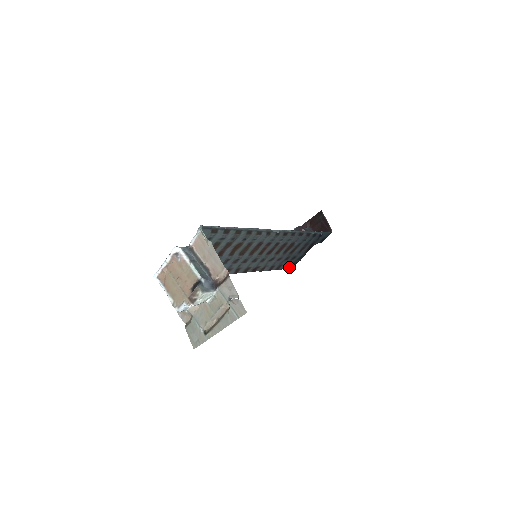
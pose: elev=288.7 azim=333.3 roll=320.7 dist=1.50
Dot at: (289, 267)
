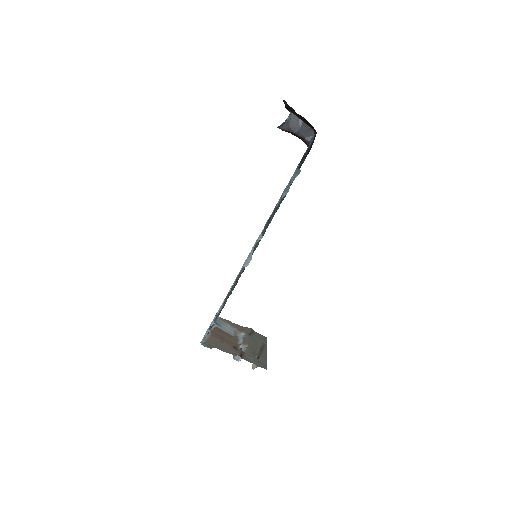
Dot at: occluded
